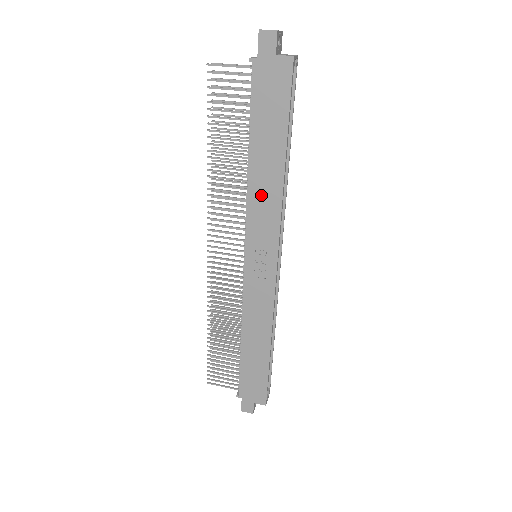
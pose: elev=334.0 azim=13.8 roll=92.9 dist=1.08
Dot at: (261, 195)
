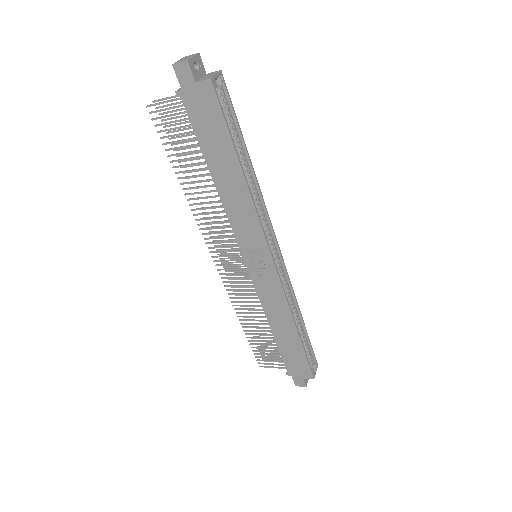
Dot at: (235, 206)
